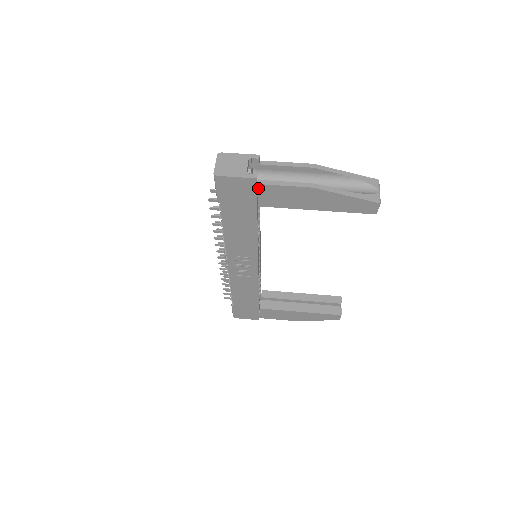
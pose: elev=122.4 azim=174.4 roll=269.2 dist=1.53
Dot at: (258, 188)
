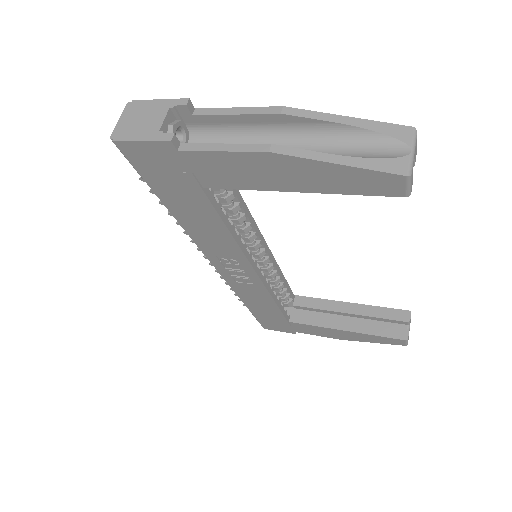
Dot at: (184, 158)
